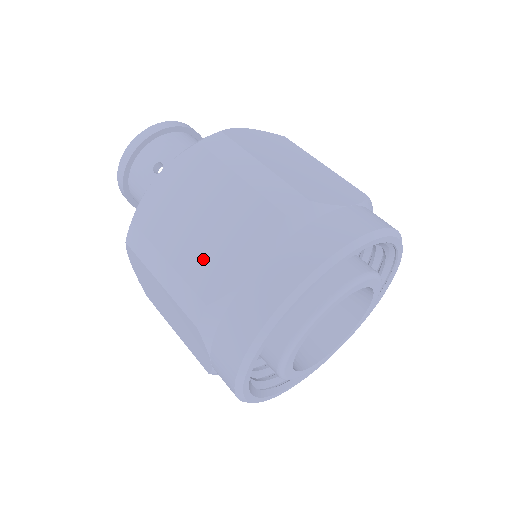
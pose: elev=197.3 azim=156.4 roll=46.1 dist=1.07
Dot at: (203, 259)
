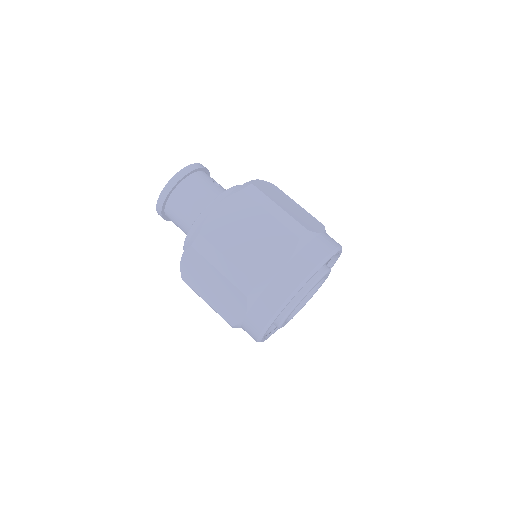
Dot at: (298, 217)
